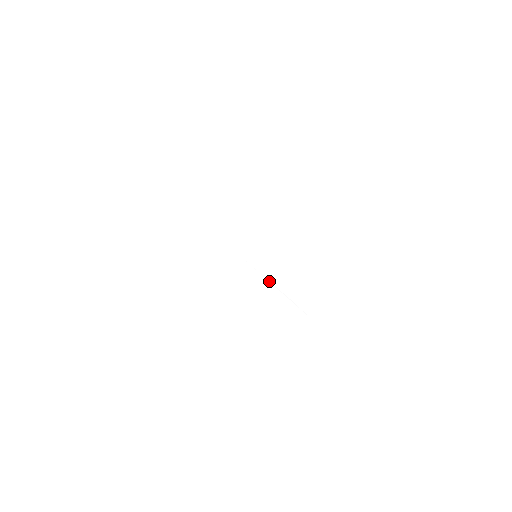
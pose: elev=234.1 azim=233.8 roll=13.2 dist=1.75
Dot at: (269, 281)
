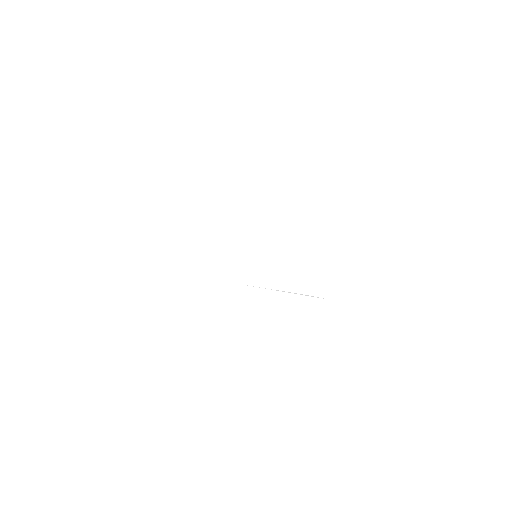
Dot at: (276, 290)
